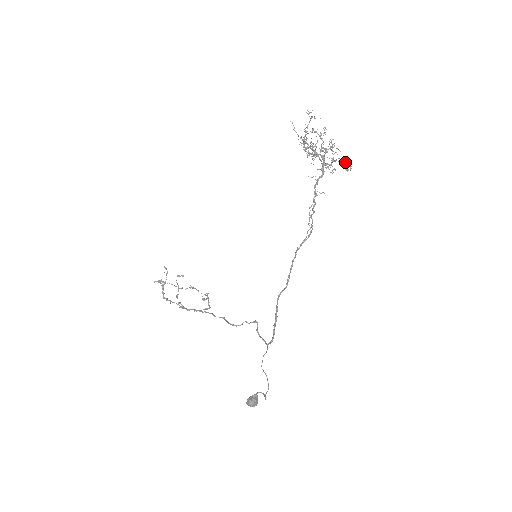
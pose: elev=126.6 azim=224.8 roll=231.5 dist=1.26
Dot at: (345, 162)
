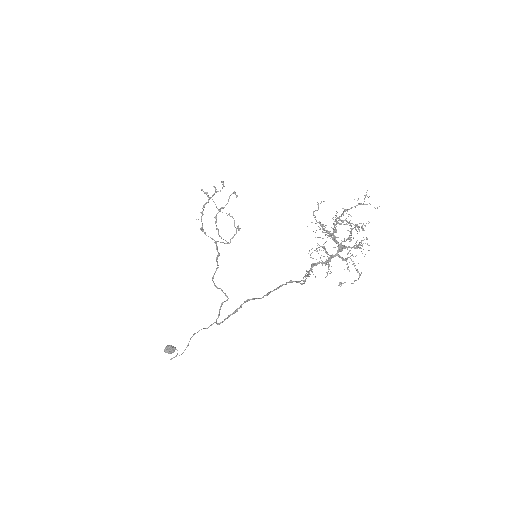
Dot at: (357, 270)
